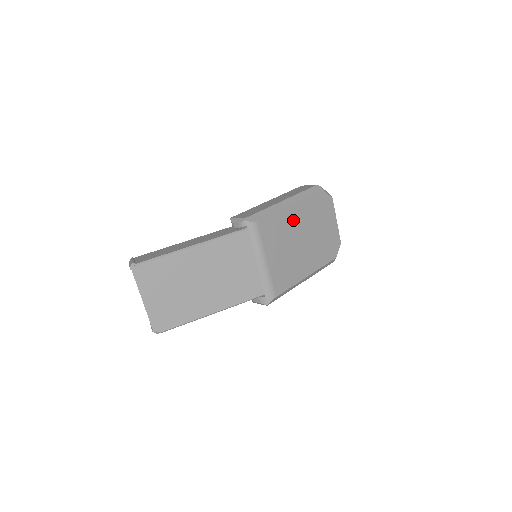
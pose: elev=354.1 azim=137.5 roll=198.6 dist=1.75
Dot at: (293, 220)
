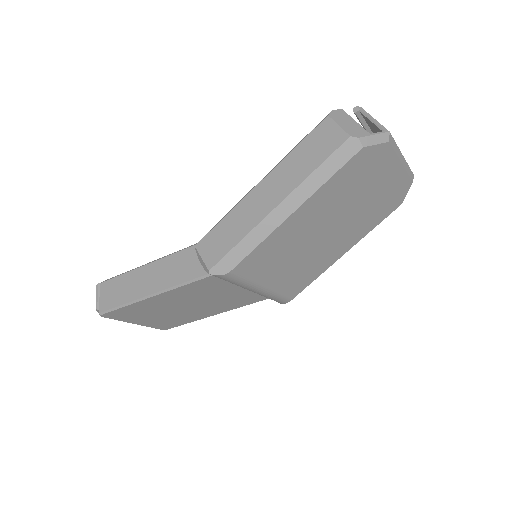
Dot at: (300, 226)
